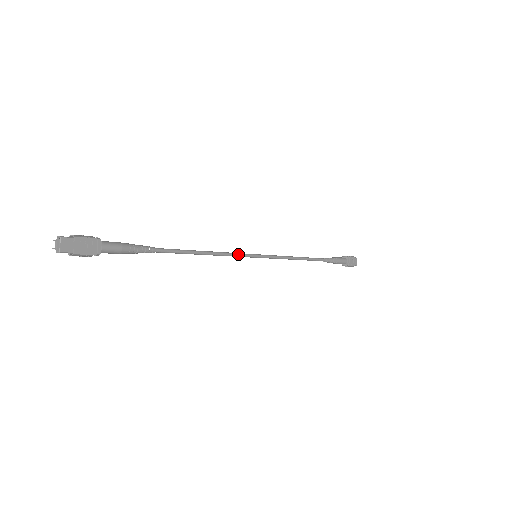
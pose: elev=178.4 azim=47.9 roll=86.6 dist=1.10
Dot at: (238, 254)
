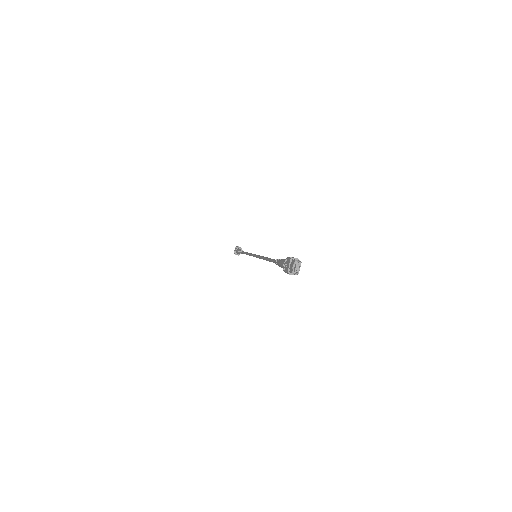
Dot at: occluded
